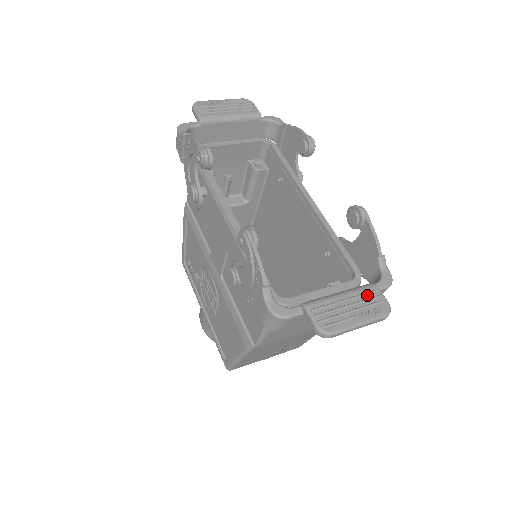
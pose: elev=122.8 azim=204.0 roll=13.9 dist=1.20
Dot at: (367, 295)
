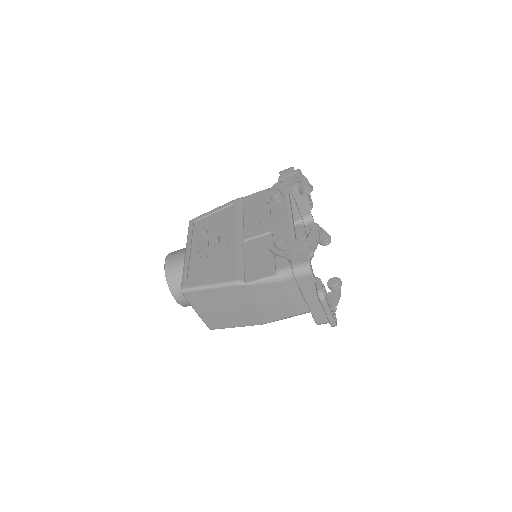
Dot at: (333, 309)
